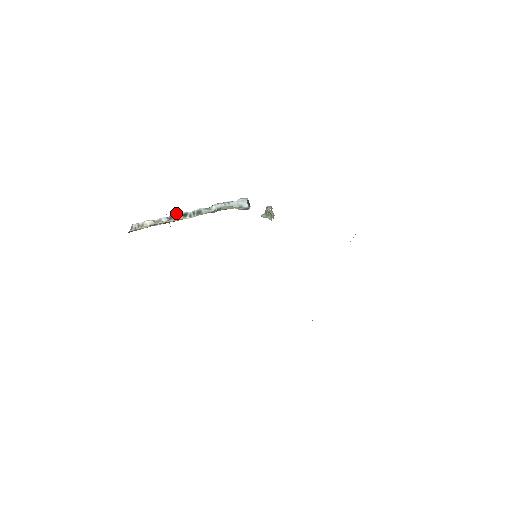
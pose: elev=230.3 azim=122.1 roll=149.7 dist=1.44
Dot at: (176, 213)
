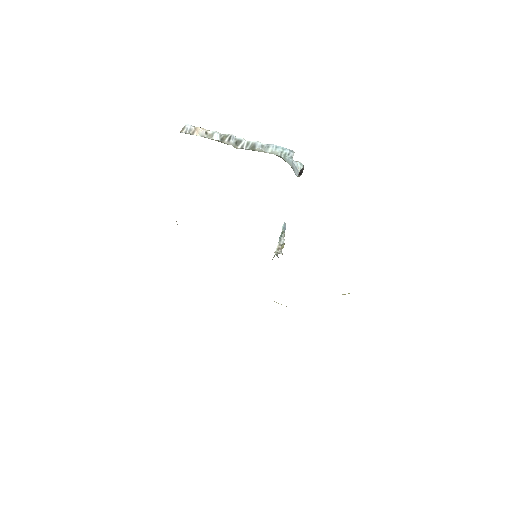
Dot at: (230, 136)
